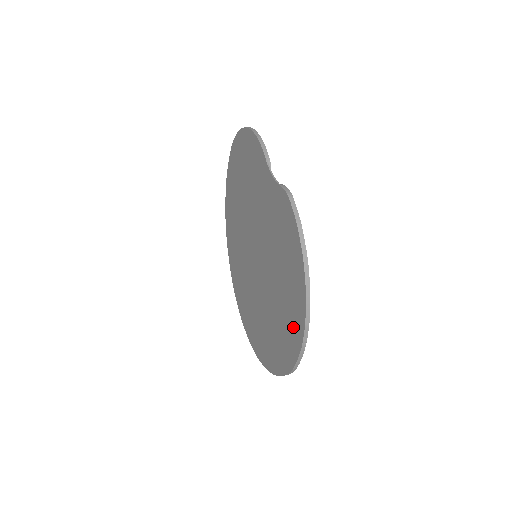
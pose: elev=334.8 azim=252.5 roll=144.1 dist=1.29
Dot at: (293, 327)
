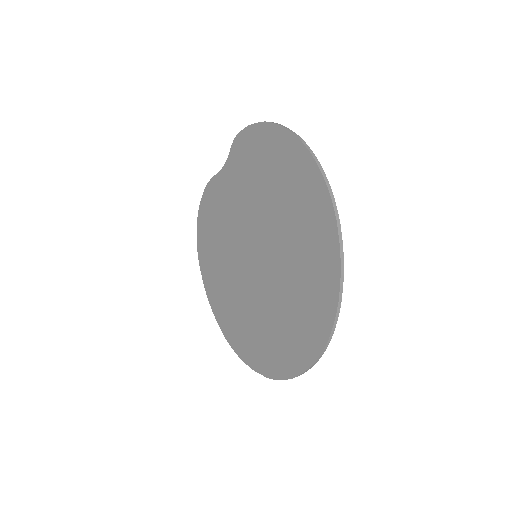
Dot at: (300, 172)
